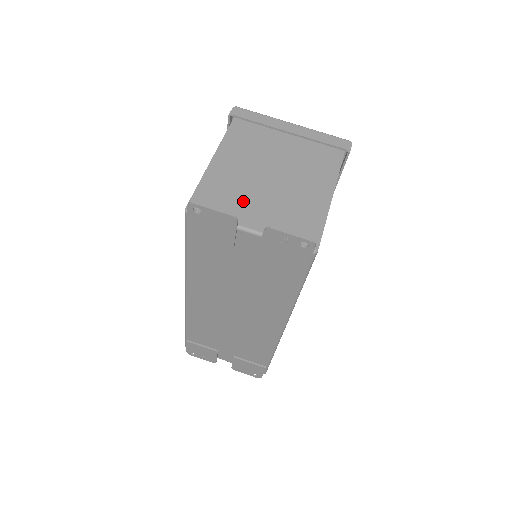
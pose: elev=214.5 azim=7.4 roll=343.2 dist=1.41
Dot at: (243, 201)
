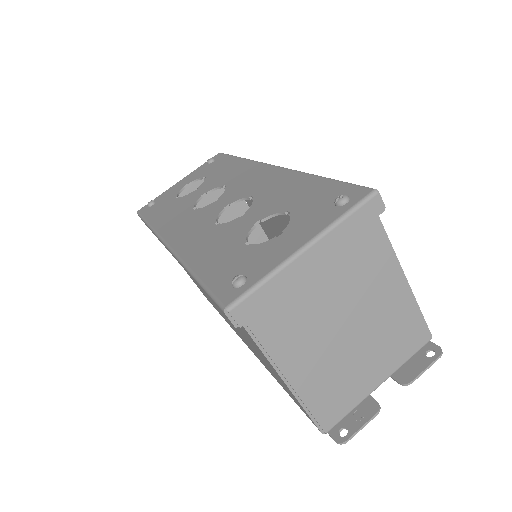
Dot at: (353, 377)
